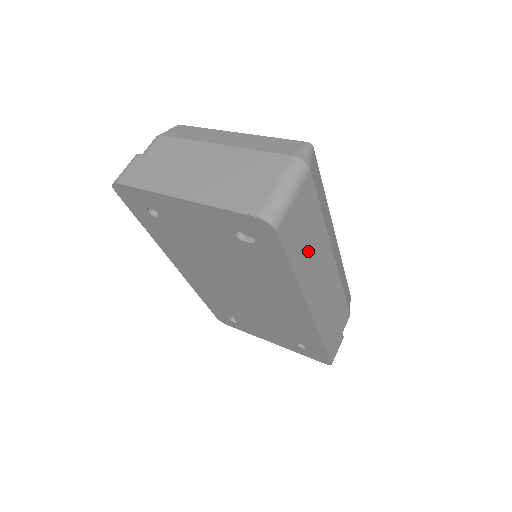
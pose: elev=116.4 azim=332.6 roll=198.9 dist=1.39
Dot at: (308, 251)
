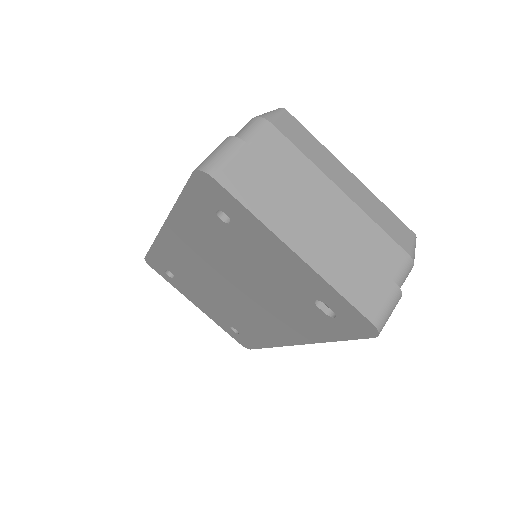
Dot at: occluded
